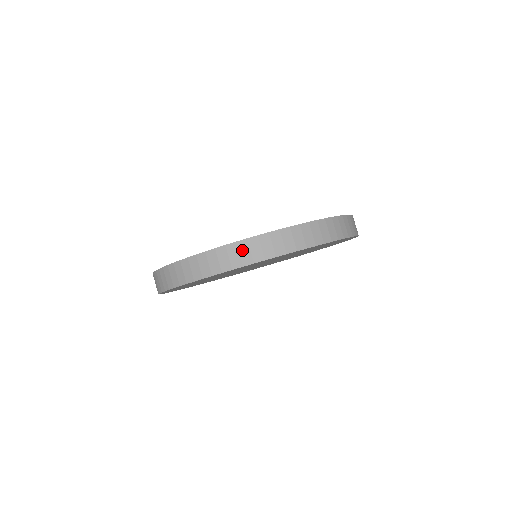
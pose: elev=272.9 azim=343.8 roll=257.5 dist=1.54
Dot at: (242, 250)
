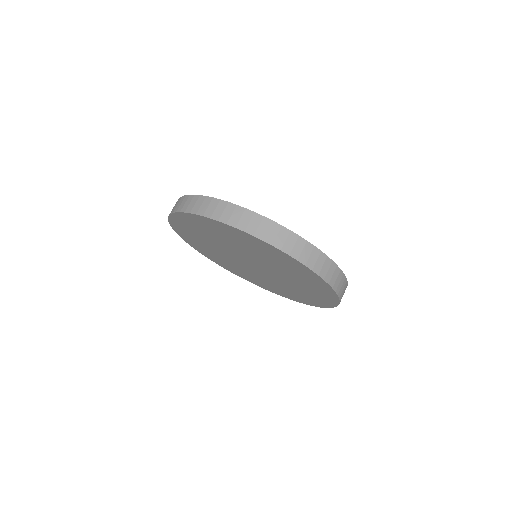
Dot at: (193, 201)
